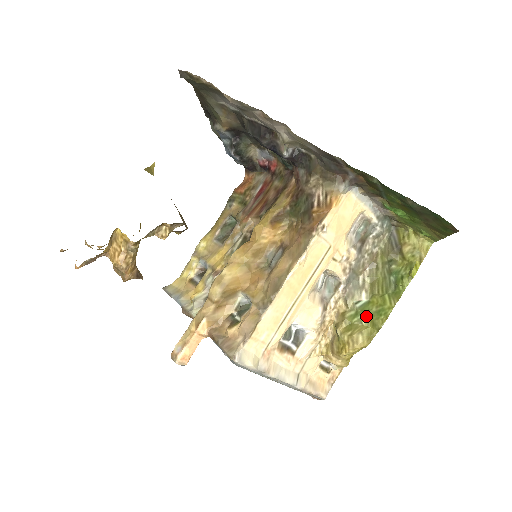
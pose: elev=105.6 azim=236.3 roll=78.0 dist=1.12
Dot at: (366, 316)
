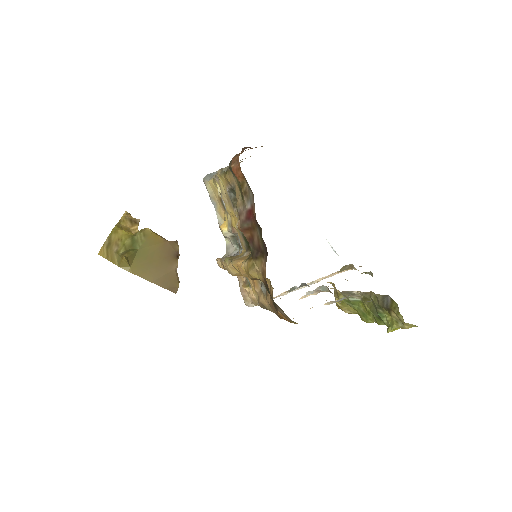
Dot at: (355, 307)
